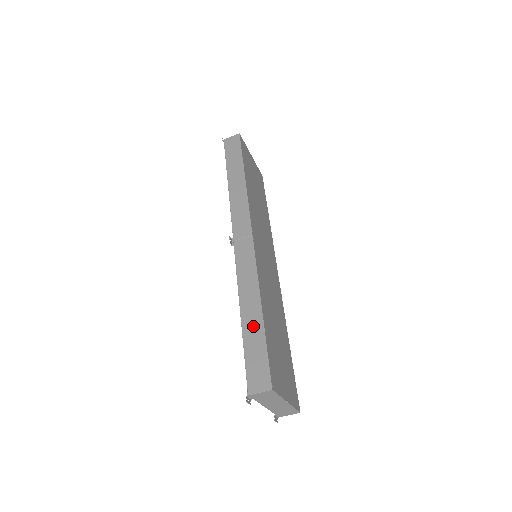
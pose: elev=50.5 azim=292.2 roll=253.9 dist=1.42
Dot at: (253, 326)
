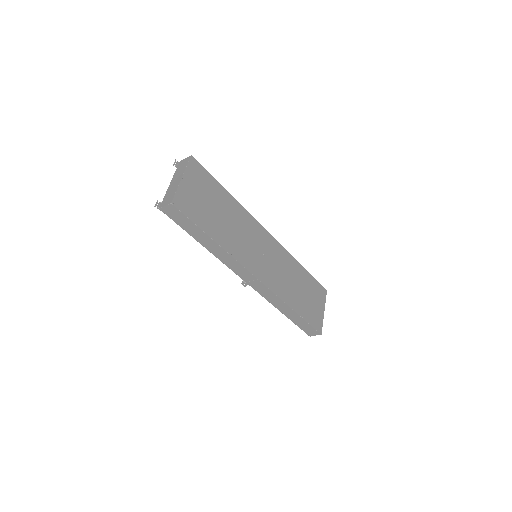
Dot at: (294, 317)
